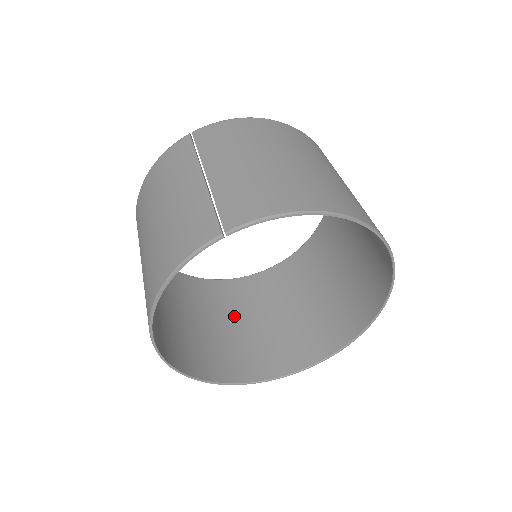
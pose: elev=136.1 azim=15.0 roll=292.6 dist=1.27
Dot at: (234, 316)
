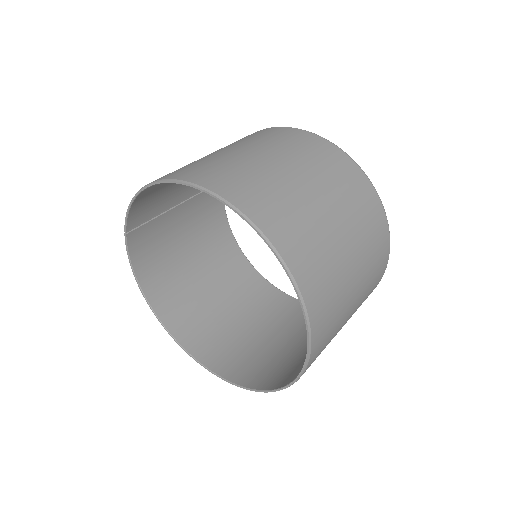
Dot at: occluded
